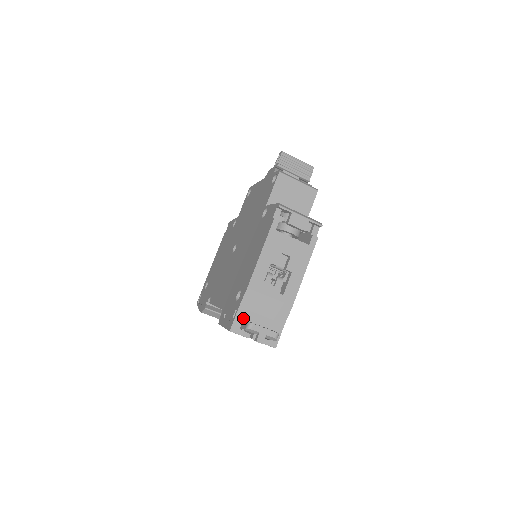
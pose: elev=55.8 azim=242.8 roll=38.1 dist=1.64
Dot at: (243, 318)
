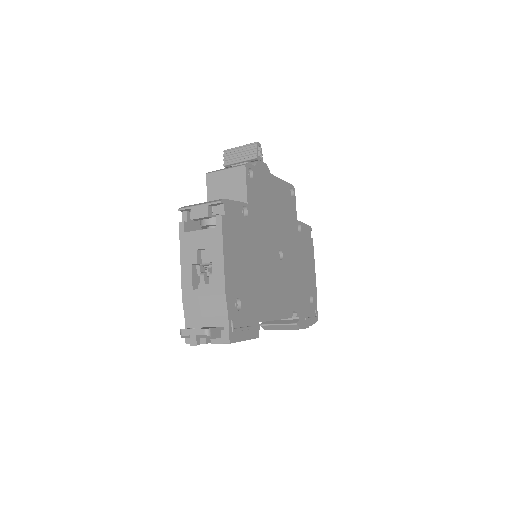
Dot at: (191, 327)
